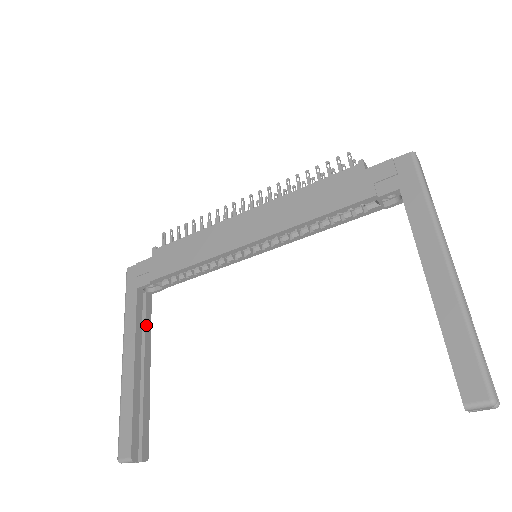
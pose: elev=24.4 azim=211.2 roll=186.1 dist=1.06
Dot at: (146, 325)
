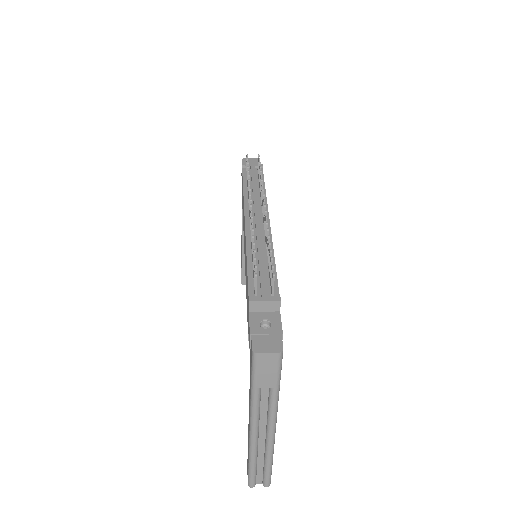
Dot at: occluded
